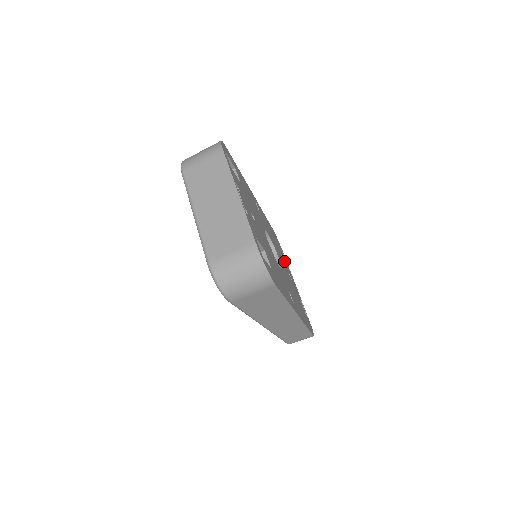
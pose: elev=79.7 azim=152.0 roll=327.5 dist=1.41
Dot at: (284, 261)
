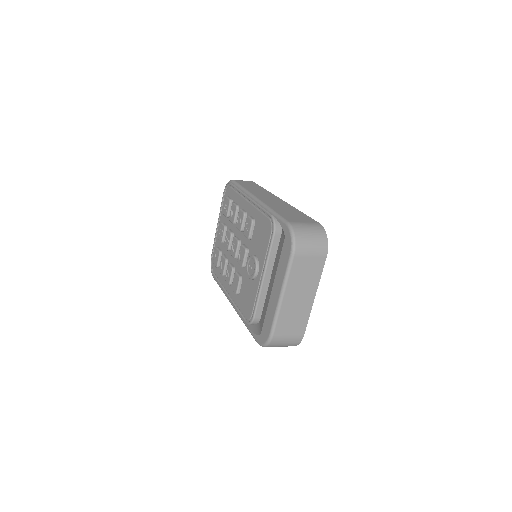
Dot at: occluded
